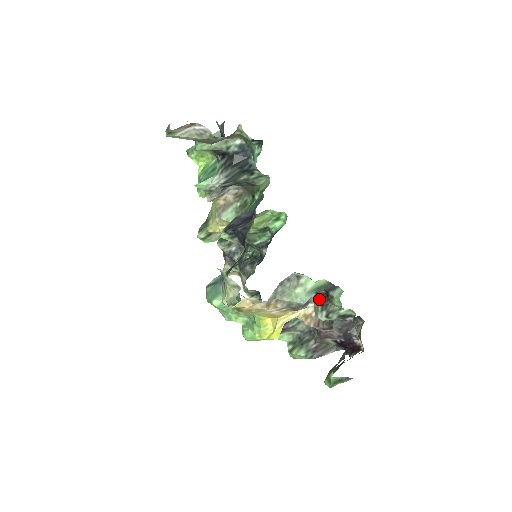
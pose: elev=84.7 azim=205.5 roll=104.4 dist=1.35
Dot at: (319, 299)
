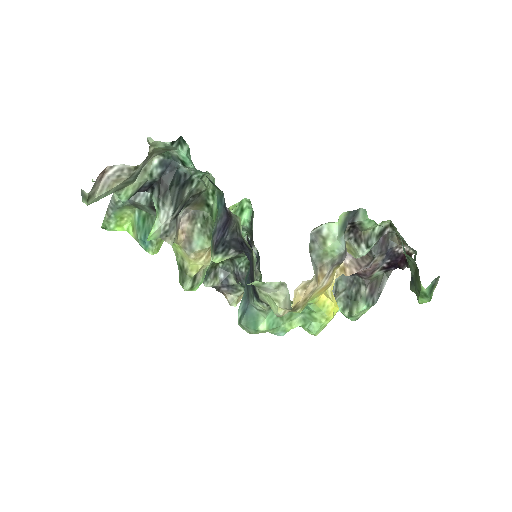
Dot at: (348, 238)
